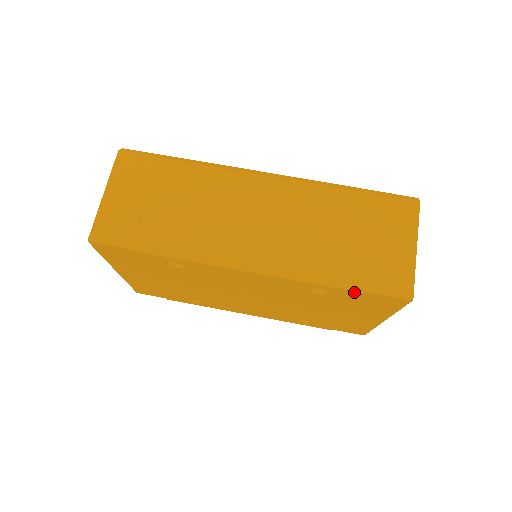
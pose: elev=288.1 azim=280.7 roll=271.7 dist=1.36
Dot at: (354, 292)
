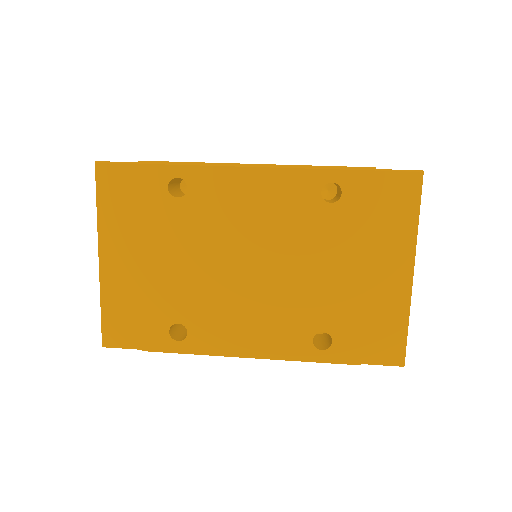
Dot at: (364, 174)
